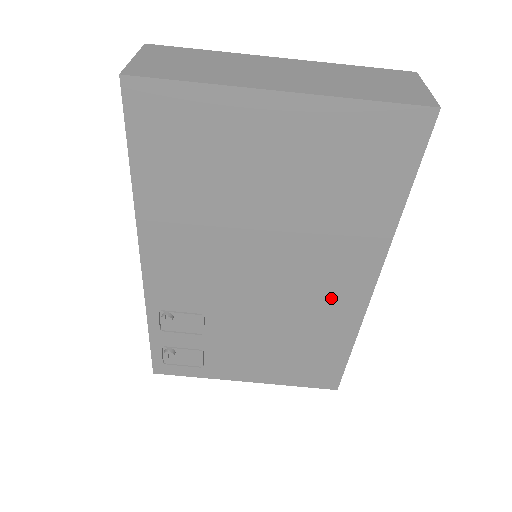
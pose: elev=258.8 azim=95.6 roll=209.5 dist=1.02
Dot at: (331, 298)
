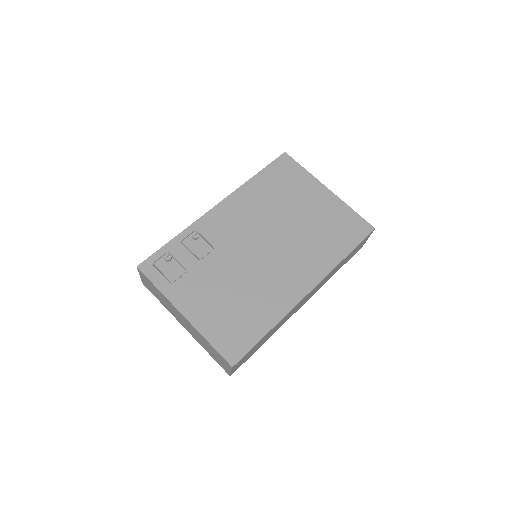
Dot at: (285, 284)
